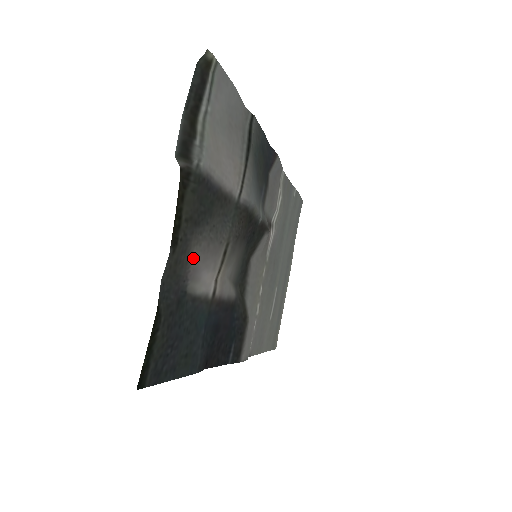
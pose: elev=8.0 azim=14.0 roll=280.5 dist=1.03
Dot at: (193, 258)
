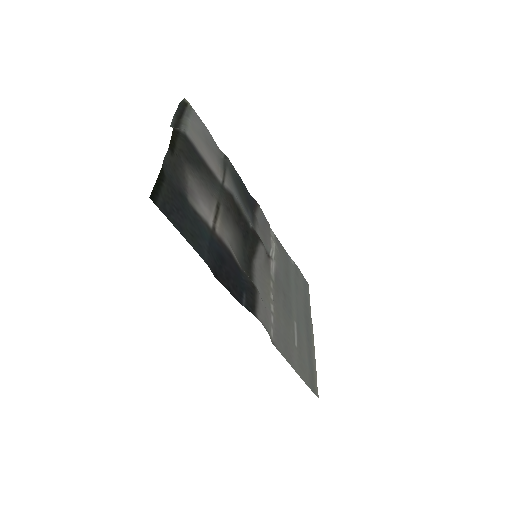
Dot at: (189, 180)
